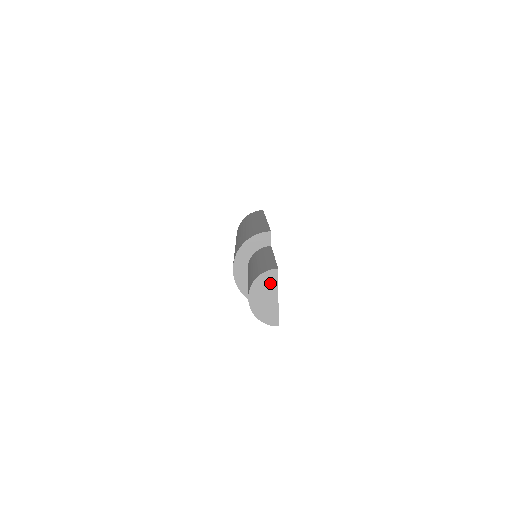
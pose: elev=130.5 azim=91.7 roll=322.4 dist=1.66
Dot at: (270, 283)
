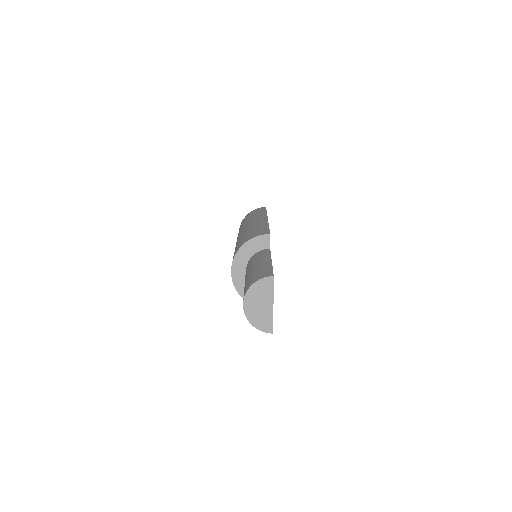
Dot at: (265, 290)
